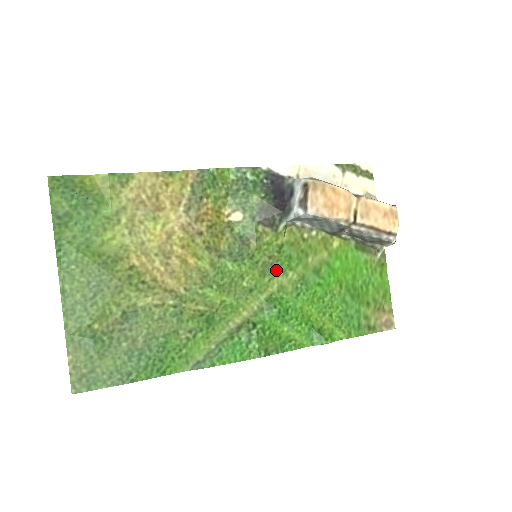
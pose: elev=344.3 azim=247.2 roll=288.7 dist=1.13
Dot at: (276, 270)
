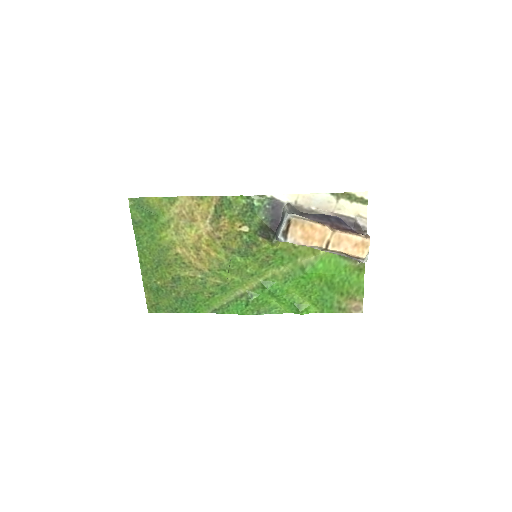
Dot at: (271, 265)
